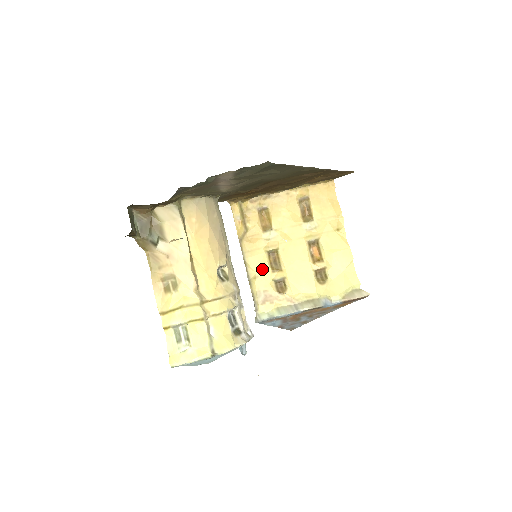
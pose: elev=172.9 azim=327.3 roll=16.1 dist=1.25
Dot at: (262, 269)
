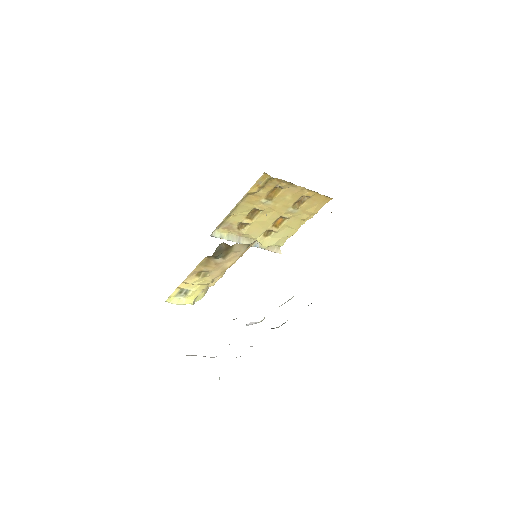
Dot at: (242, 214)
